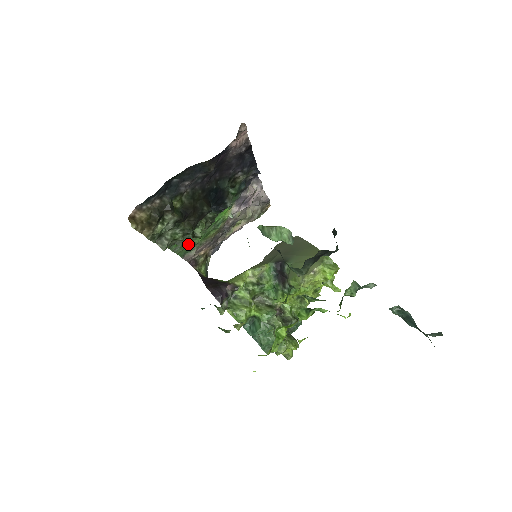
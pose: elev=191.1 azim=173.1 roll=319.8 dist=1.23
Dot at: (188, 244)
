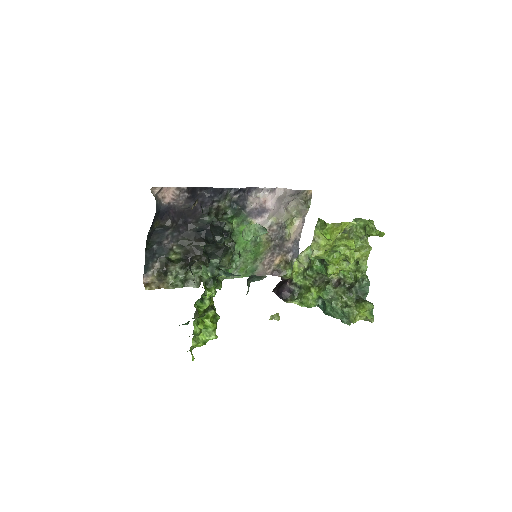
Dot at: (245, 266)
